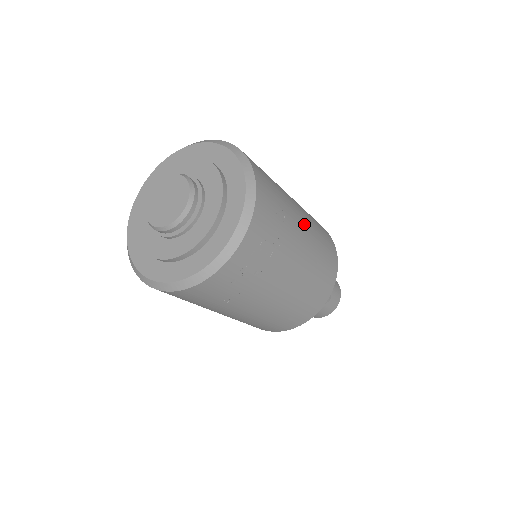
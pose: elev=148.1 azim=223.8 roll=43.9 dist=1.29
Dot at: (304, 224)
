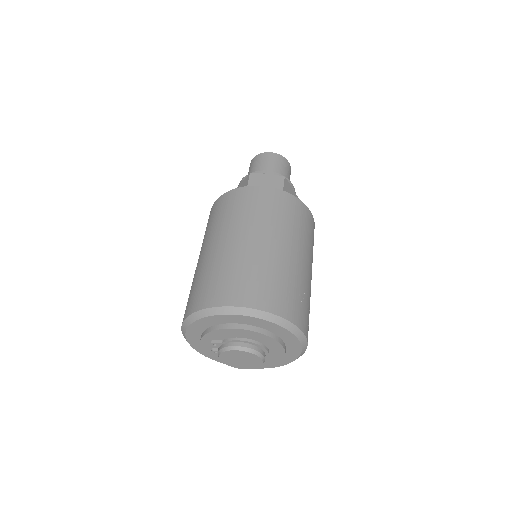
Dot at: (300, 256)
